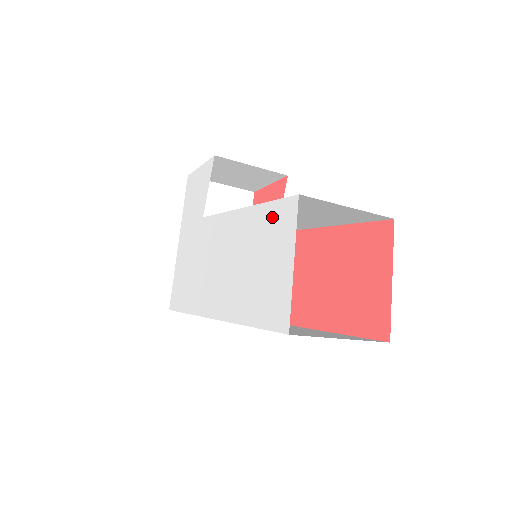
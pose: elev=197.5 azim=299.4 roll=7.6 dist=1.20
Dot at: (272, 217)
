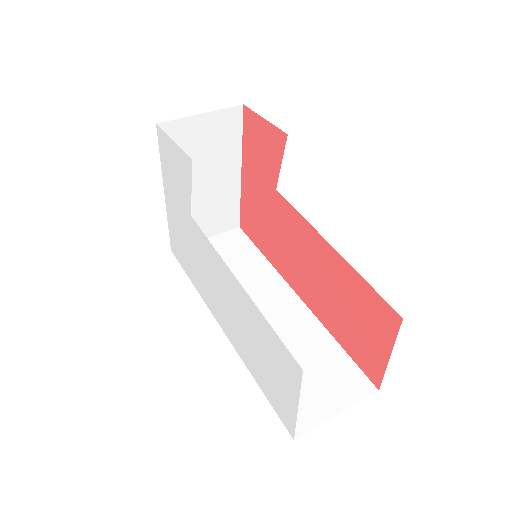
Dot at: (275, 345)
